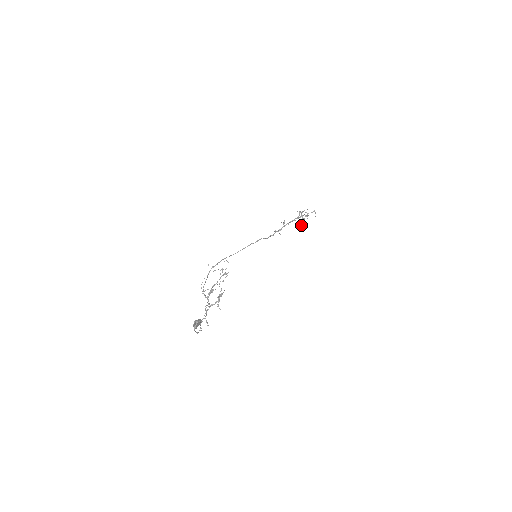
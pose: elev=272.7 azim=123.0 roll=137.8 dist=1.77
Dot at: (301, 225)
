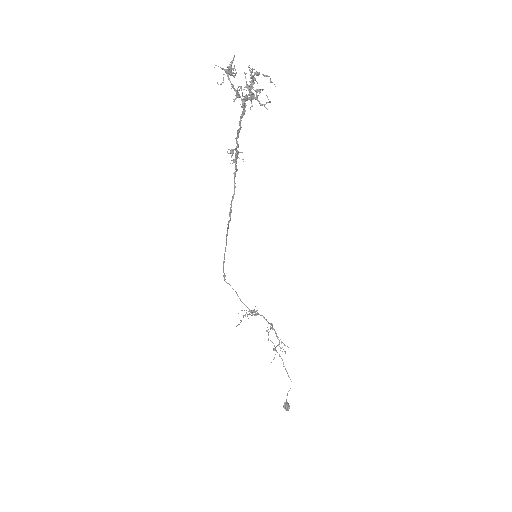
Dot at: occluded
